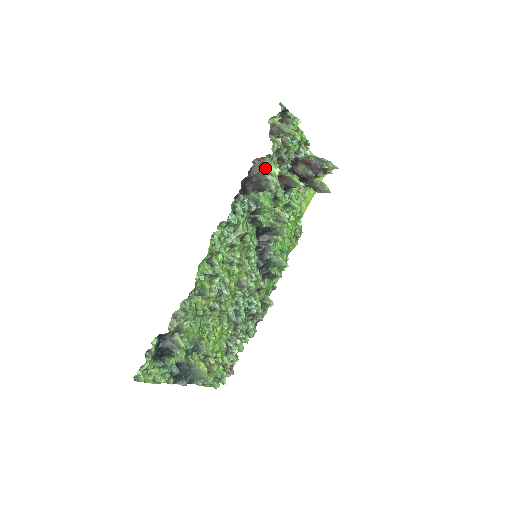
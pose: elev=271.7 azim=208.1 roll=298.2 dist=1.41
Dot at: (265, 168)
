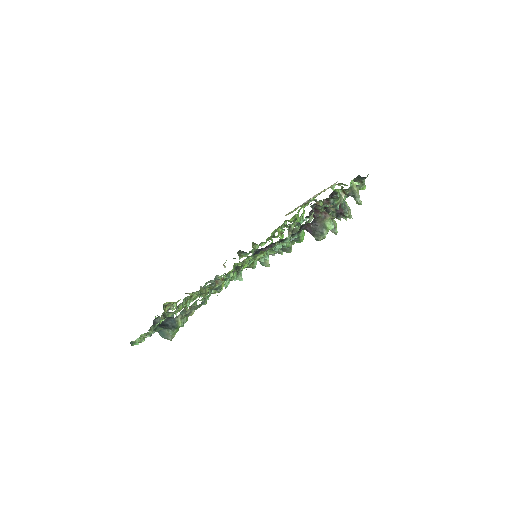
Dot at: (326, 221)
